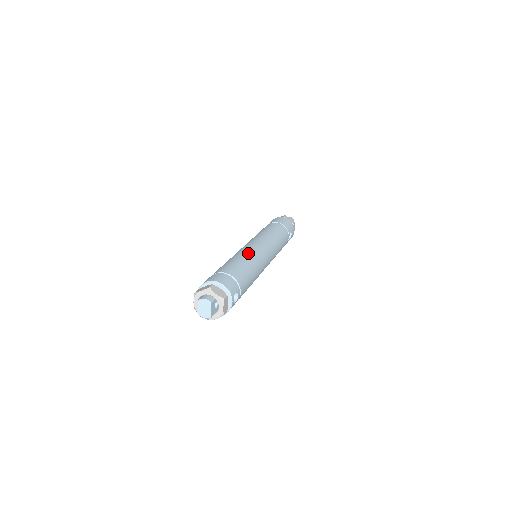
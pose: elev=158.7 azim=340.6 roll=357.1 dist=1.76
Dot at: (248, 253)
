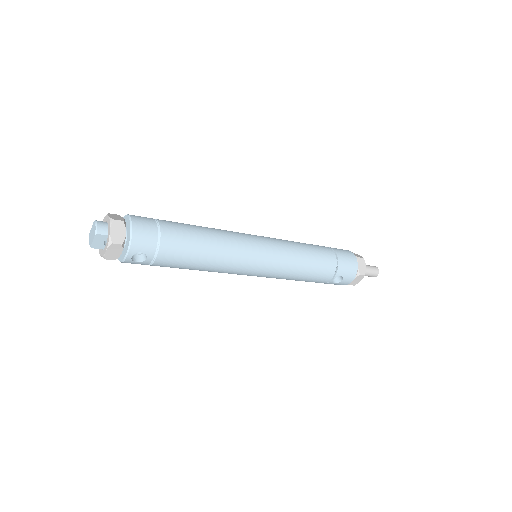
Dot at: (229, 239)
